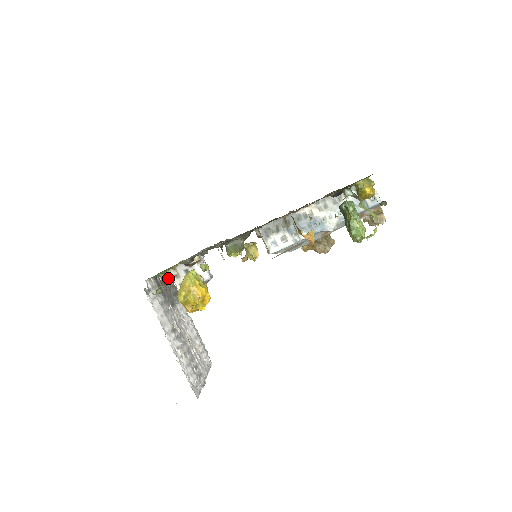
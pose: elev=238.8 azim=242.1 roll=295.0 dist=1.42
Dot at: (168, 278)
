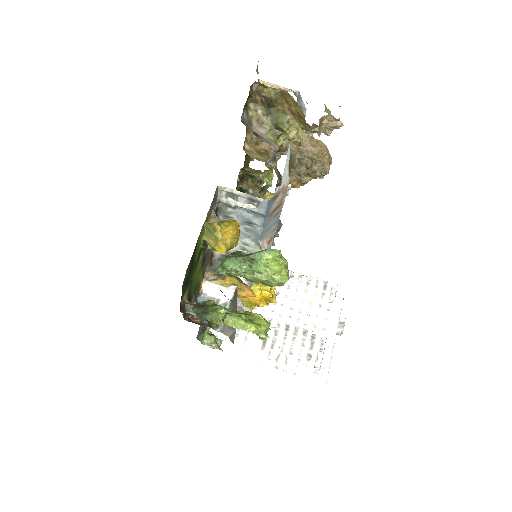
Dot at: occluded
